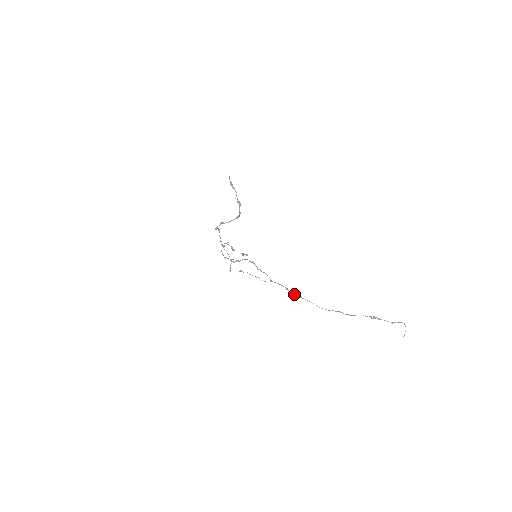
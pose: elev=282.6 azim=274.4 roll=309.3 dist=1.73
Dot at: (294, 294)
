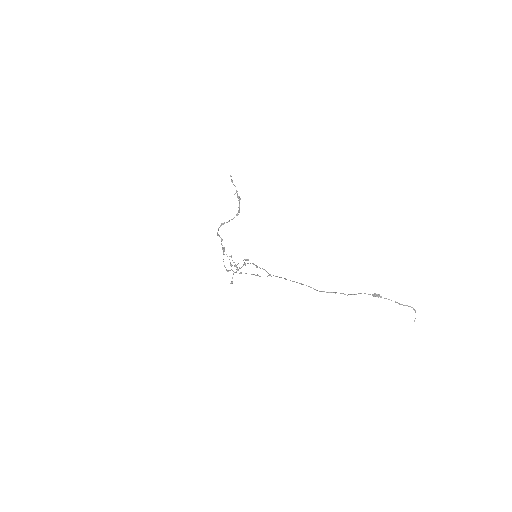
Dot at: occluded
